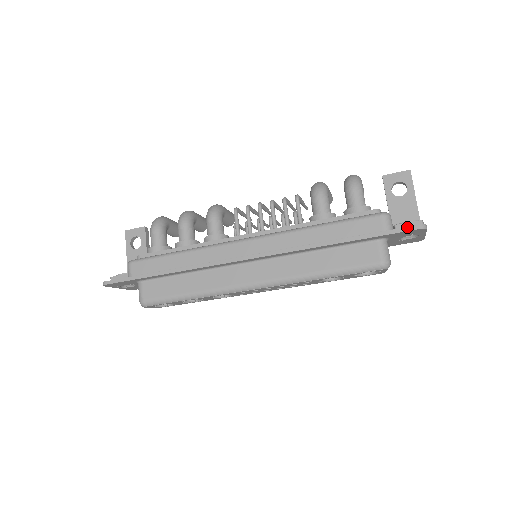
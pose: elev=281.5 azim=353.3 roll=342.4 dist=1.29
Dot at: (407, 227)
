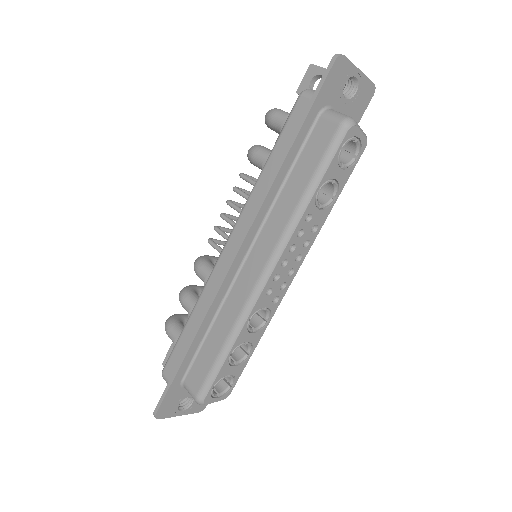
Dot at: (324, 73)
